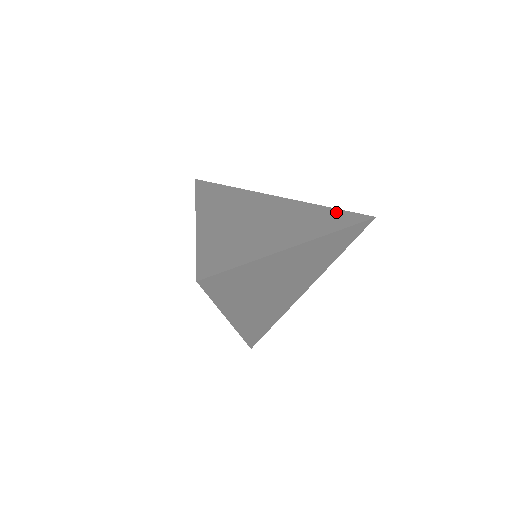
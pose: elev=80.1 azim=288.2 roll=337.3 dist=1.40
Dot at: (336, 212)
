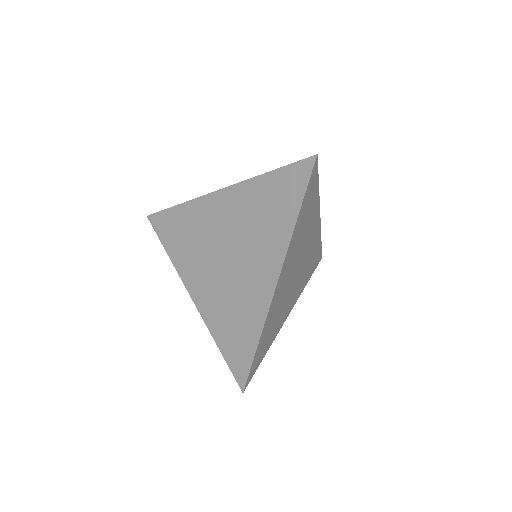
Dot at: (277, 180)
